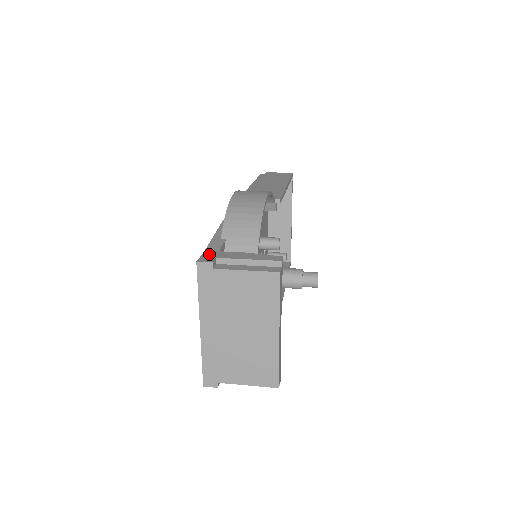
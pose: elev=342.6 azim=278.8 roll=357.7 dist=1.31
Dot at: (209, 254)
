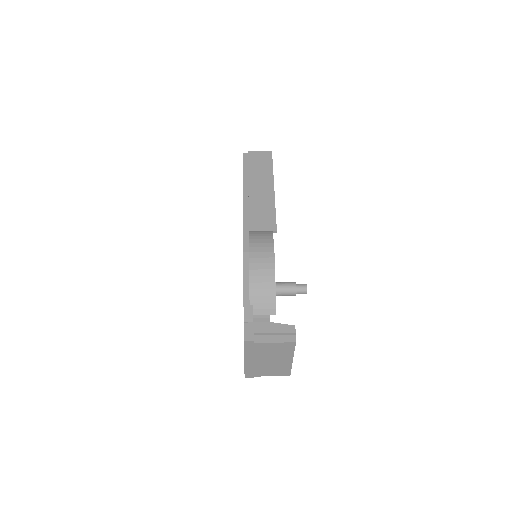
Dot at: (248, 328)
